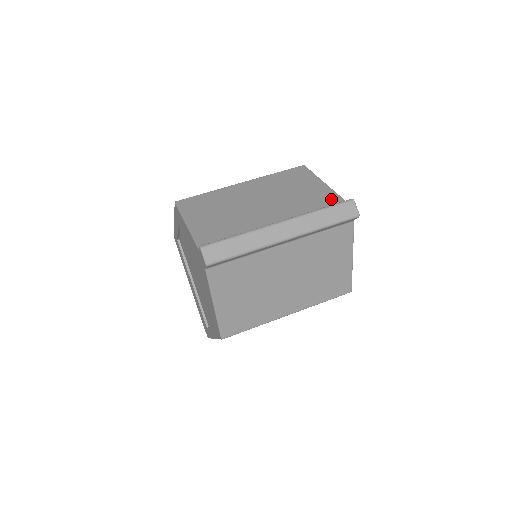
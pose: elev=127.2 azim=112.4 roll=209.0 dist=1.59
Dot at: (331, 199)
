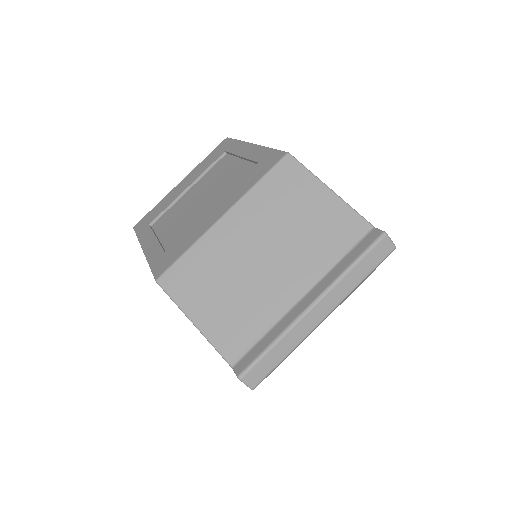
Dot at: (352, 226)
